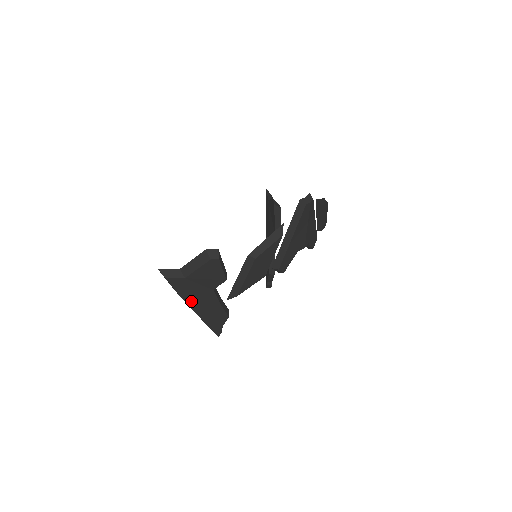
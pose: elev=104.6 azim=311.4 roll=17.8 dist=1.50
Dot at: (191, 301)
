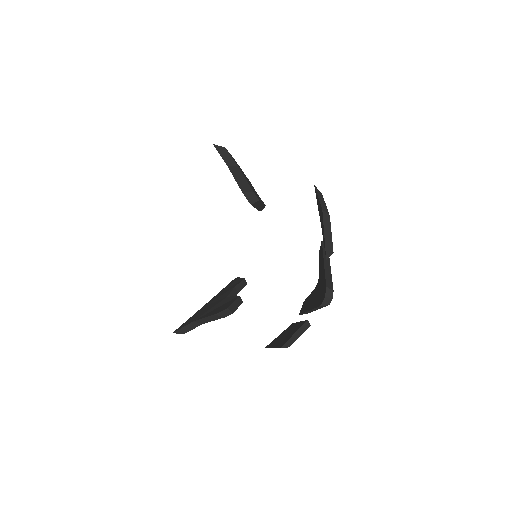
Dot at: occluded
